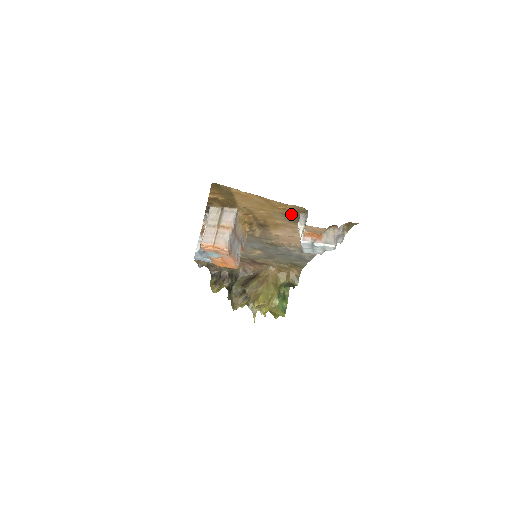
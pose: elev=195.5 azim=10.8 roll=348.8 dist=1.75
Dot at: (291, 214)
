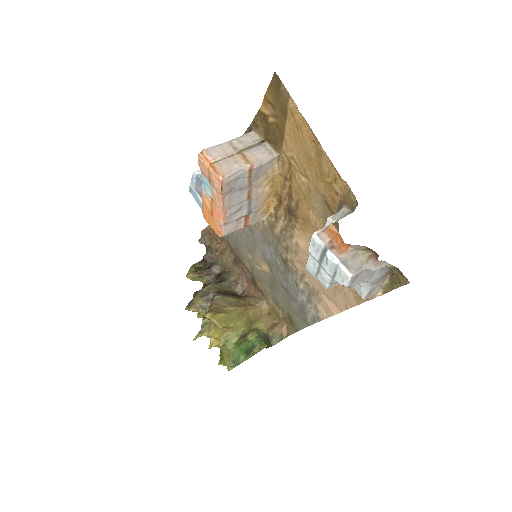
Dot at: (334, 206)
